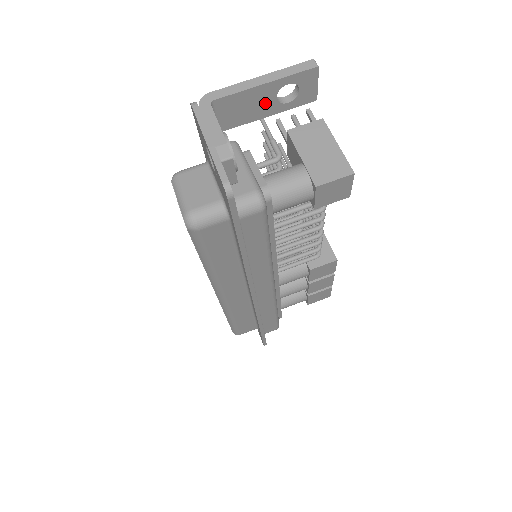
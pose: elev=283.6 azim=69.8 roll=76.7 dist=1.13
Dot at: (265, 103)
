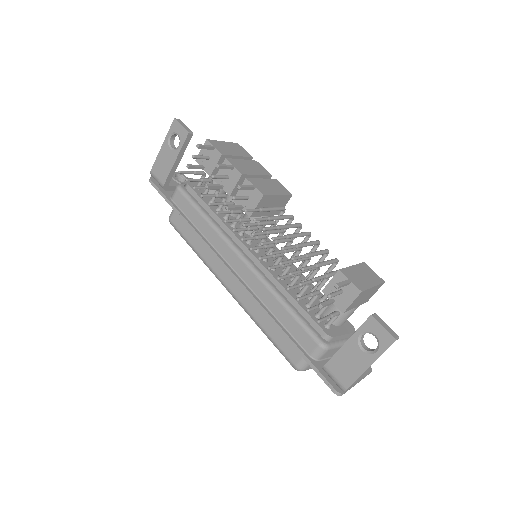
Dot at: occluded
